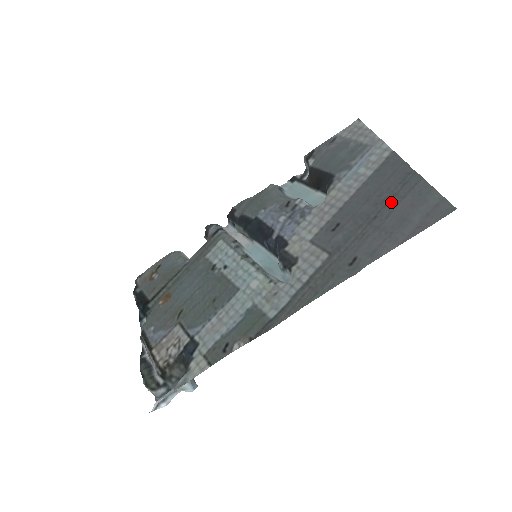
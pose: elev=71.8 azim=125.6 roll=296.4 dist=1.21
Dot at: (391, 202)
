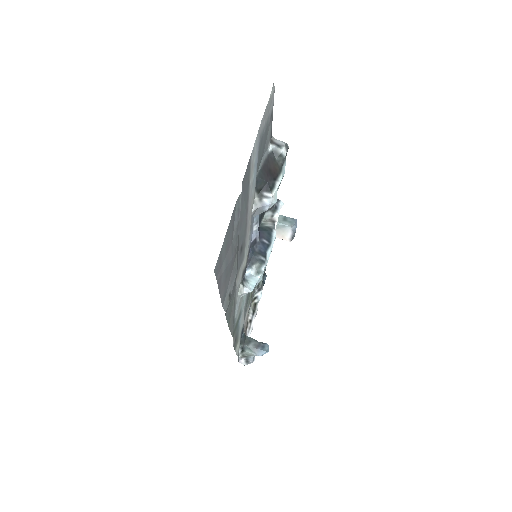
Dot at: (235, 235)
